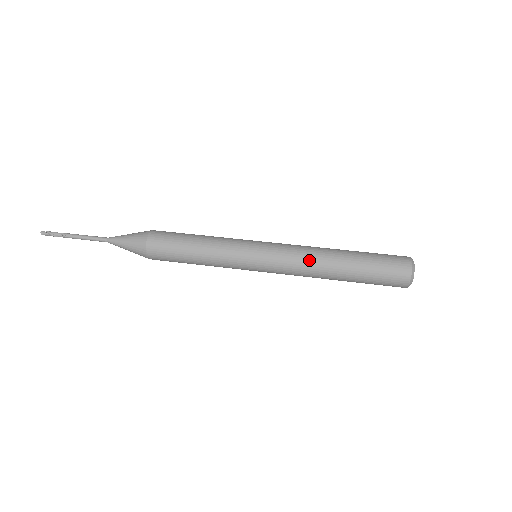
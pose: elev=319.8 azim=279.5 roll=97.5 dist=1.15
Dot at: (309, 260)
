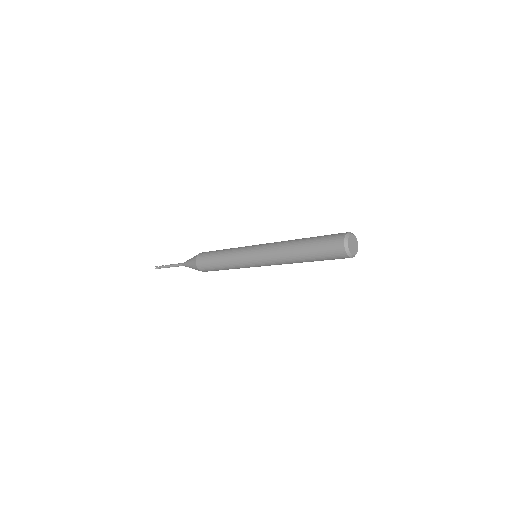
Dot at: (281, 243)
